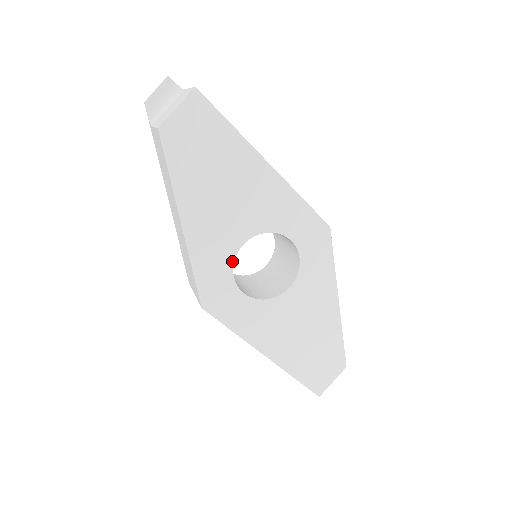
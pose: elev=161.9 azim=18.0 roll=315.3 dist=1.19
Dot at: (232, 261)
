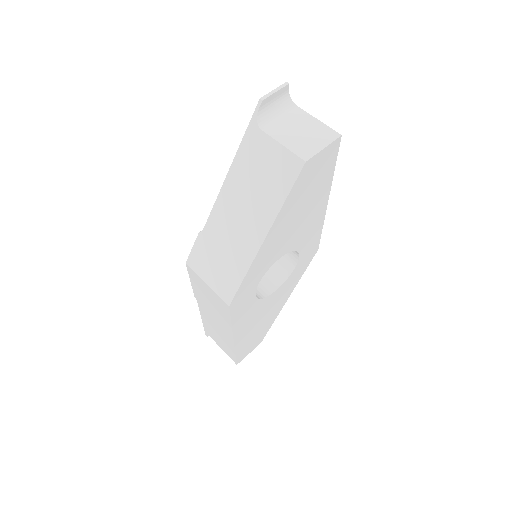
Dot at: (266, 270)
